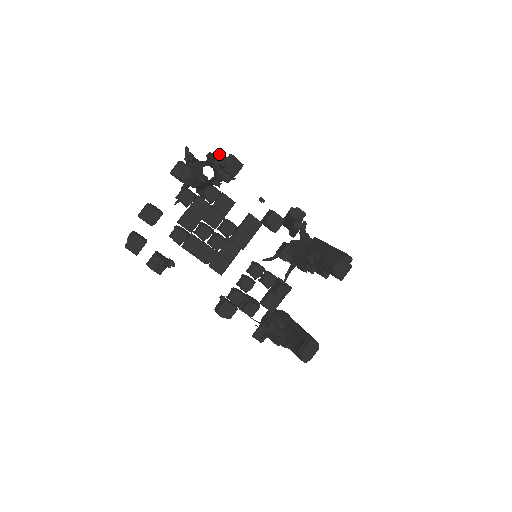
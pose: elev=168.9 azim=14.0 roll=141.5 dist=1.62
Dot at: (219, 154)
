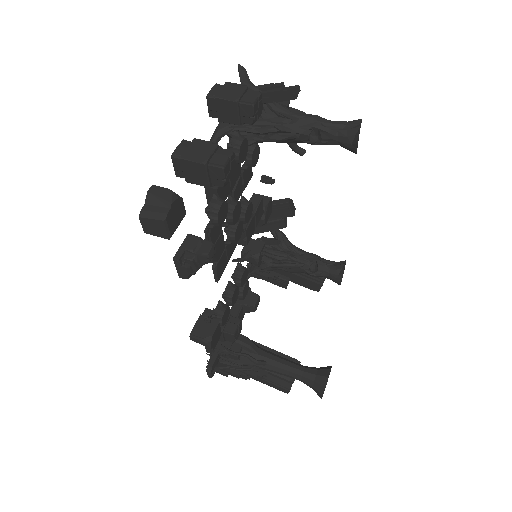
Dot at: (289, 102)
